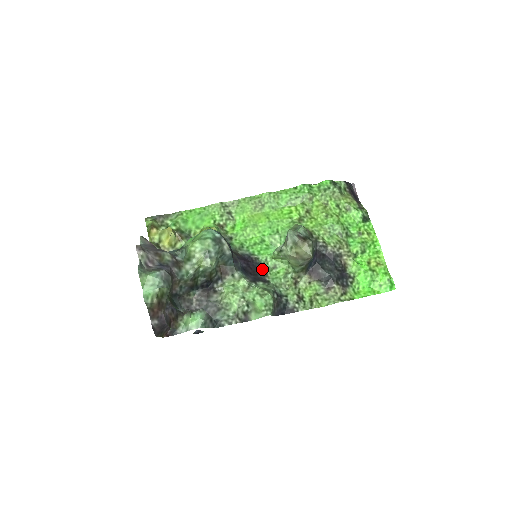
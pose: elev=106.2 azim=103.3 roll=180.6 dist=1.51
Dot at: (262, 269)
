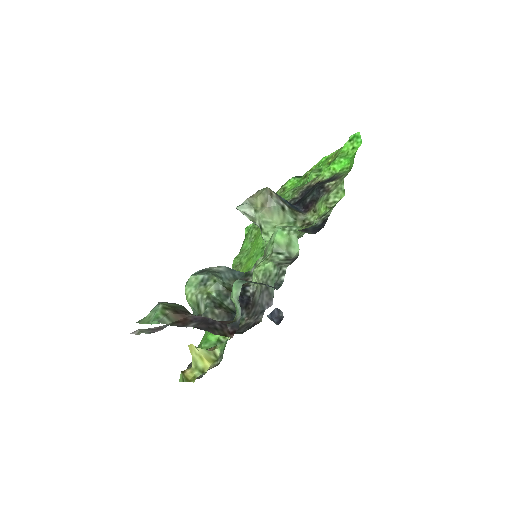
Dot at: occluded
